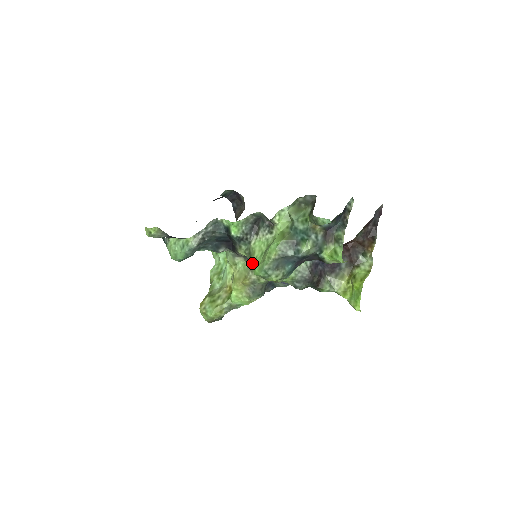
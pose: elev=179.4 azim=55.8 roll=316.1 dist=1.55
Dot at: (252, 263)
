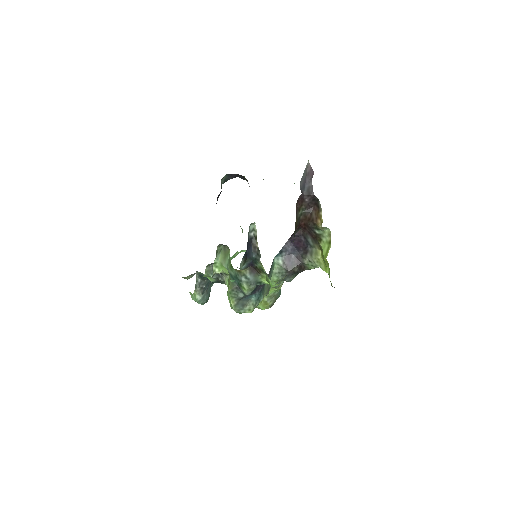
Dot at: occluded
